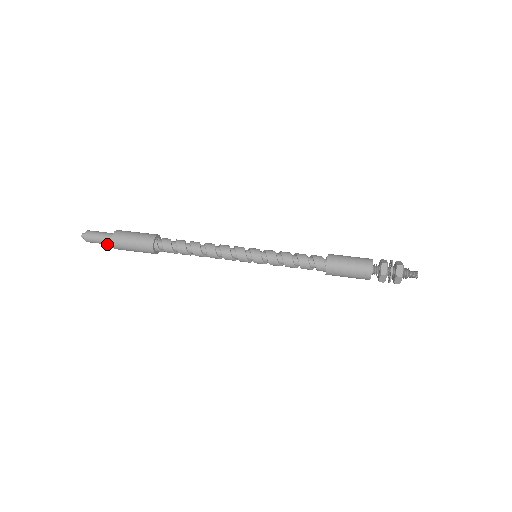
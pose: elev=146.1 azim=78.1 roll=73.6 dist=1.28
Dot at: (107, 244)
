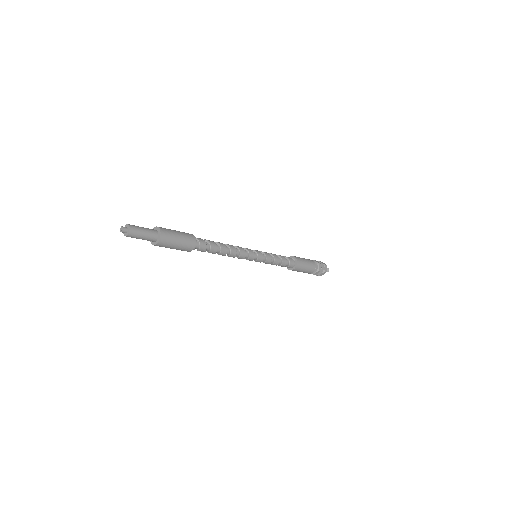
Dot at: (147, 240)
